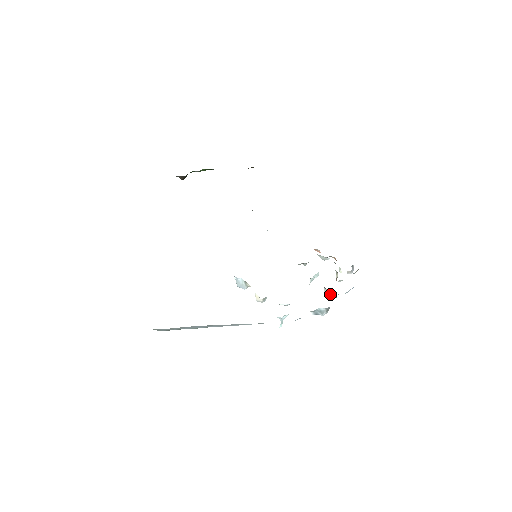
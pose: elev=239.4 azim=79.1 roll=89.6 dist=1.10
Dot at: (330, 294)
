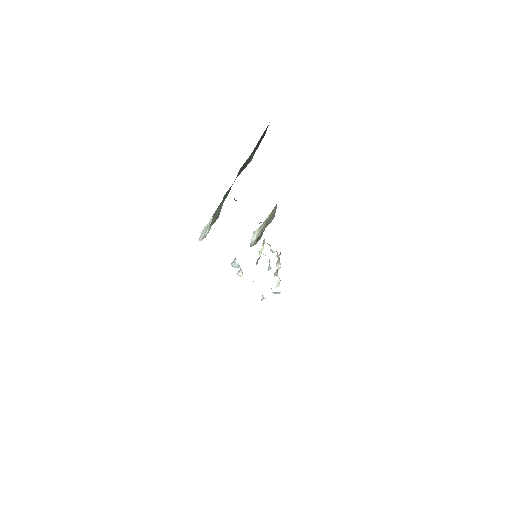
Dot at: occluded
